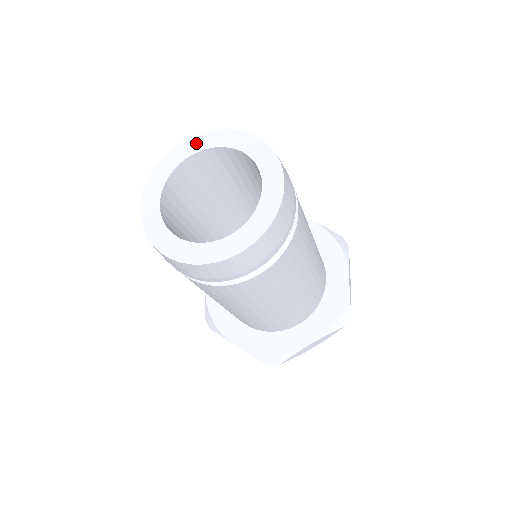
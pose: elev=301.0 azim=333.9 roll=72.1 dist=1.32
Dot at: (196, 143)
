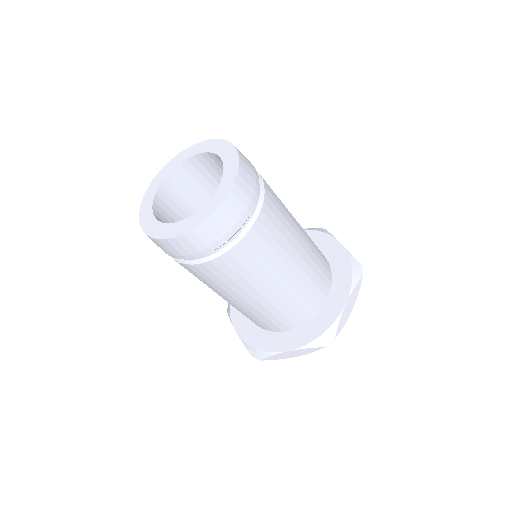
Dot at: (161, 175)
